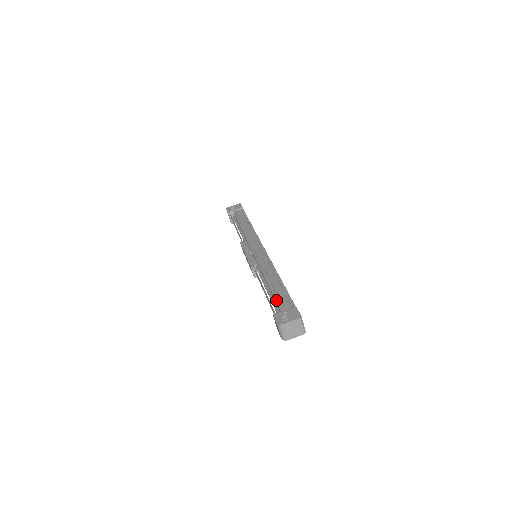
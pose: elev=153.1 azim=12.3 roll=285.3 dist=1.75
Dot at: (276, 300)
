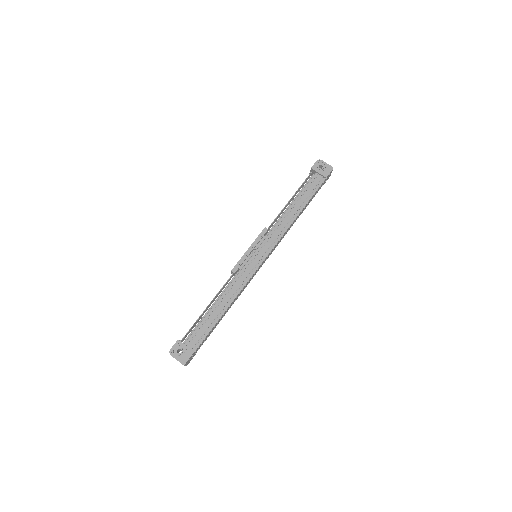
Dot at: (197, 328)
